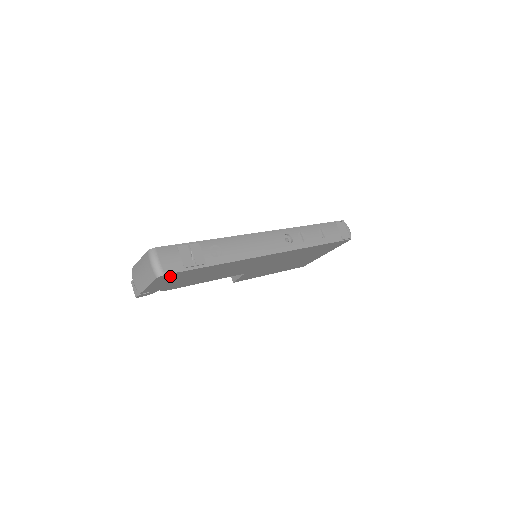
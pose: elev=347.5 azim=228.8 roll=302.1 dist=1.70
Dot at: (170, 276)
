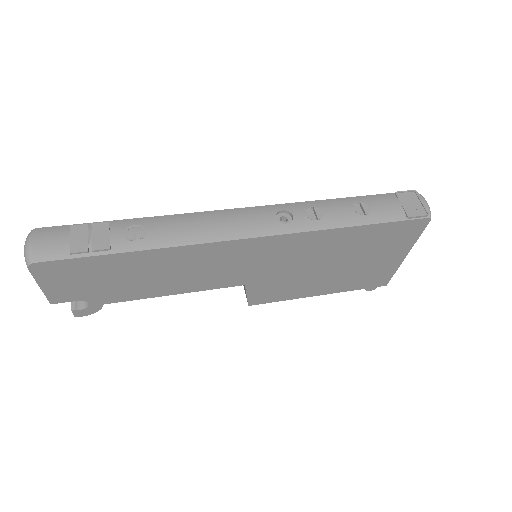
Dot at: (56, 268)
